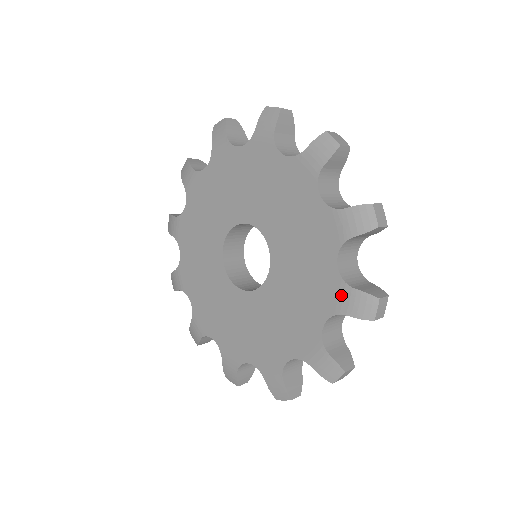
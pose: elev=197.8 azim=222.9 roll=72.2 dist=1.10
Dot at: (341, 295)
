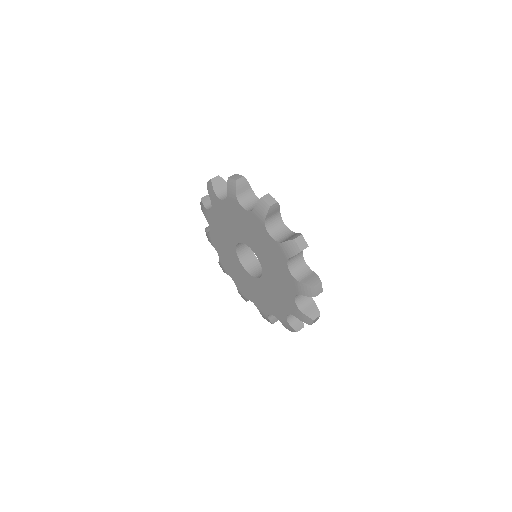
Dot at: (296, 311)
